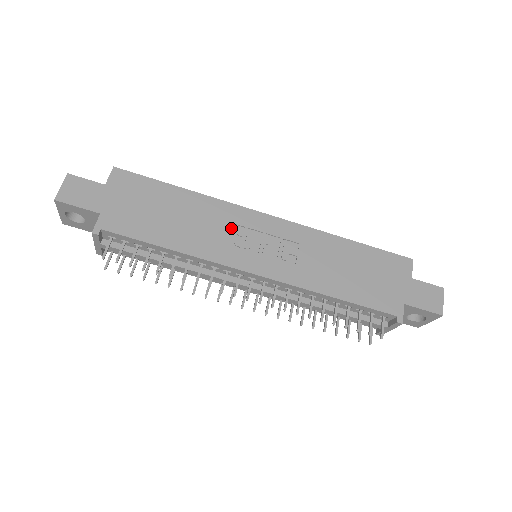
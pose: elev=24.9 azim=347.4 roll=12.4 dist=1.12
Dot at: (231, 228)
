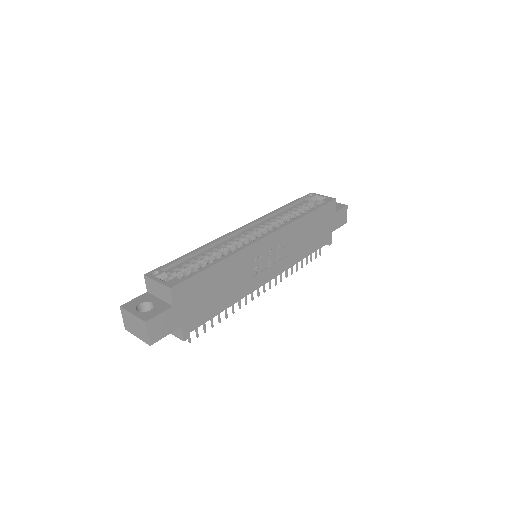
Dot at: (251, 264)
